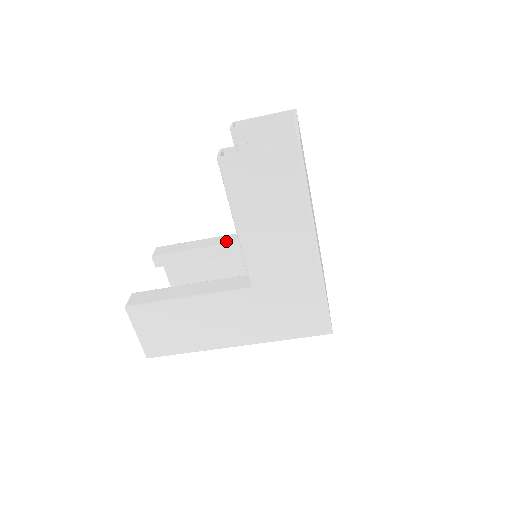
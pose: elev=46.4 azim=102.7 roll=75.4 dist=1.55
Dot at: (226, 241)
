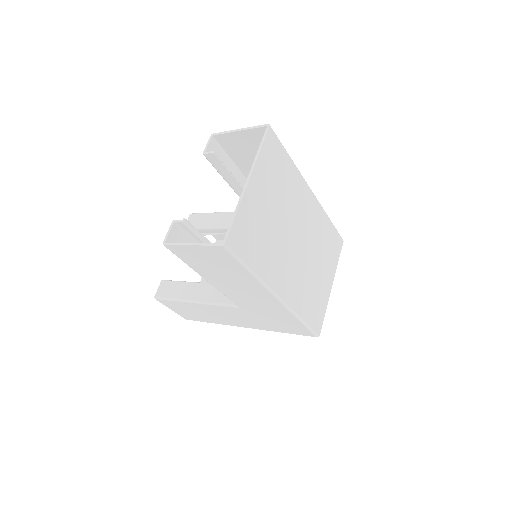
Dot at: occluded
